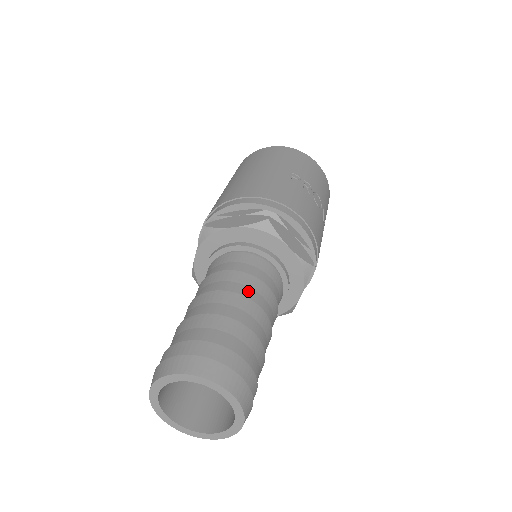
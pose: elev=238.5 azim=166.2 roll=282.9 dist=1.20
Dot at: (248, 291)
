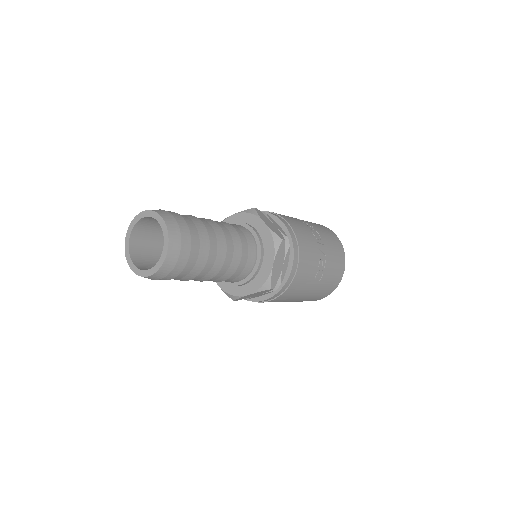
Dot at: (217, 222)
